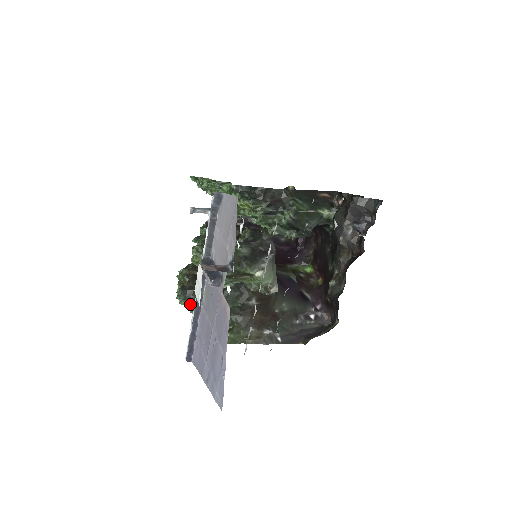
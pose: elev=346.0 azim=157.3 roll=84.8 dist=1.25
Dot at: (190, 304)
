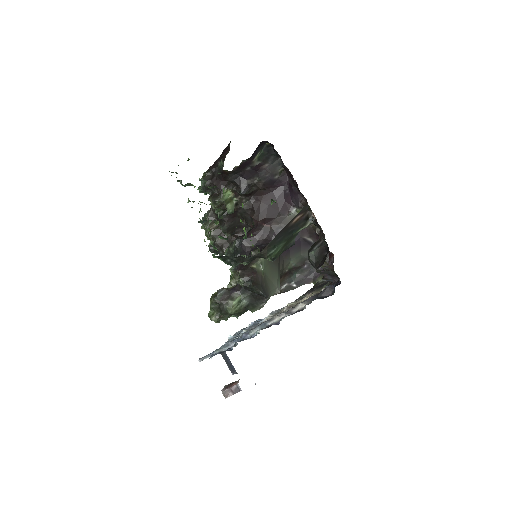
Dot at: occluded
